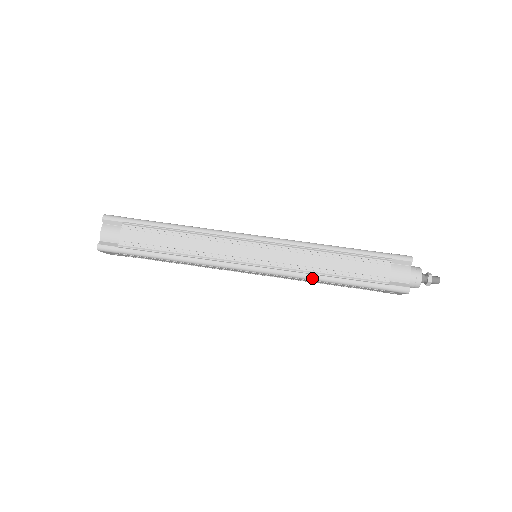
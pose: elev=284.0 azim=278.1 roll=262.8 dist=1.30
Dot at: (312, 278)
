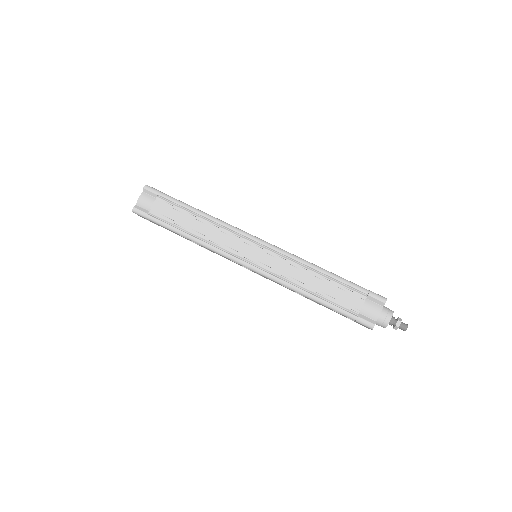
Dot at: (294, 289)
